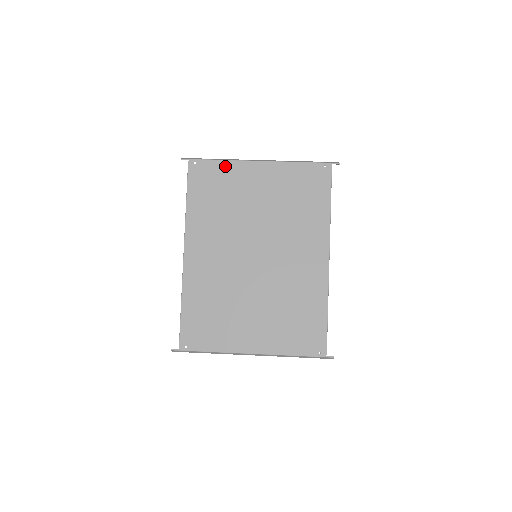
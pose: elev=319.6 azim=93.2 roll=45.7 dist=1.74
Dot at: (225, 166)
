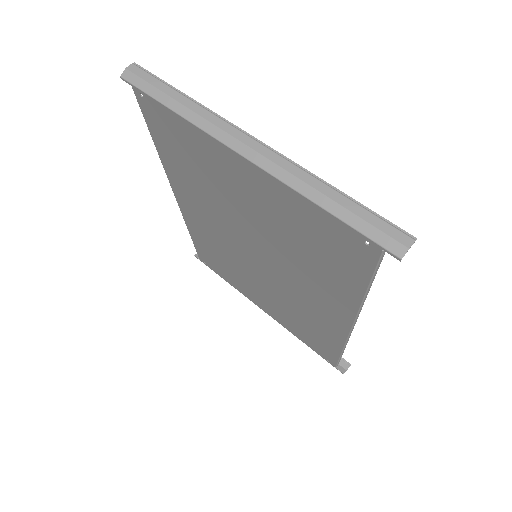
Dot at: (187, 128)
